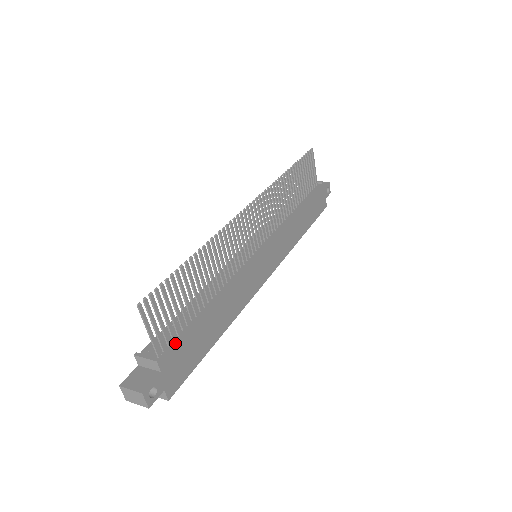
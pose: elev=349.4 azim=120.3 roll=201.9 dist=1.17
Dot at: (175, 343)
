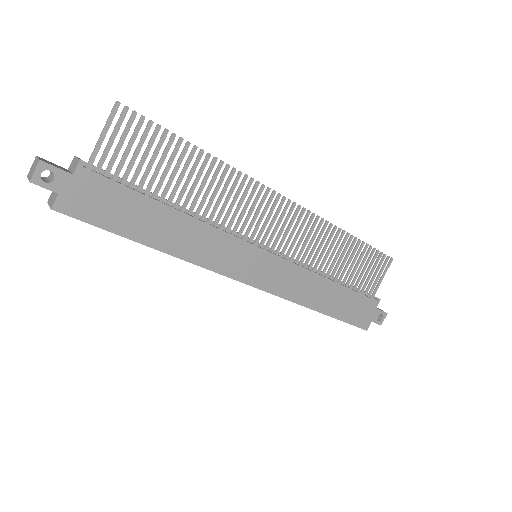
Dot at: (111, 178)
